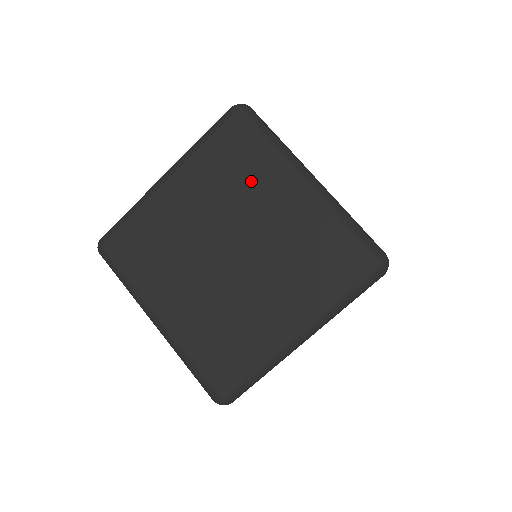
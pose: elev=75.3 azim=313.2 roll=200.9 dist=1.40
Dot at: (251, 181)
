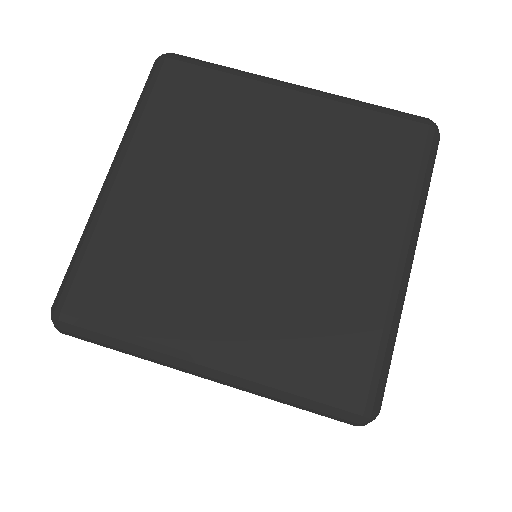
Dot at: (230, 118)
